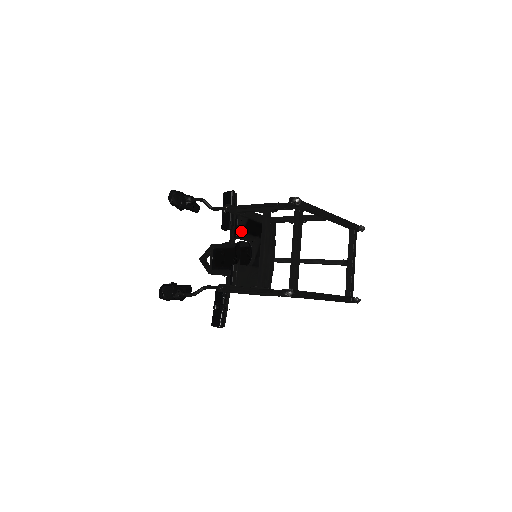
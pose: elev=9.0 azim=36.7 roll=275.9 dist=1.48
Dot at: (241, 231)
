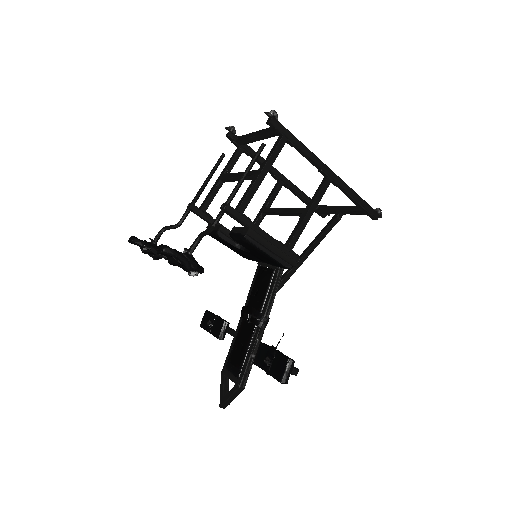
Dot at: (218, 225)
